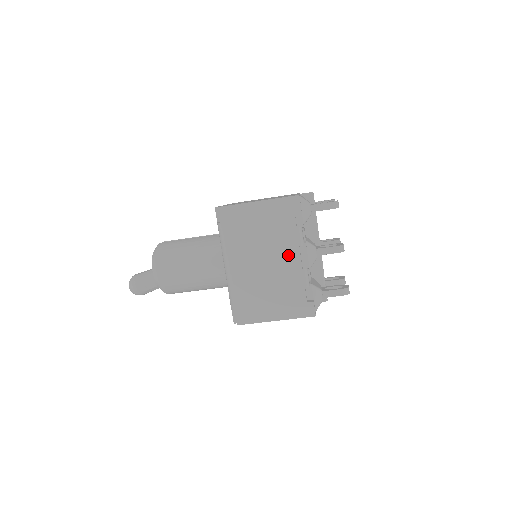
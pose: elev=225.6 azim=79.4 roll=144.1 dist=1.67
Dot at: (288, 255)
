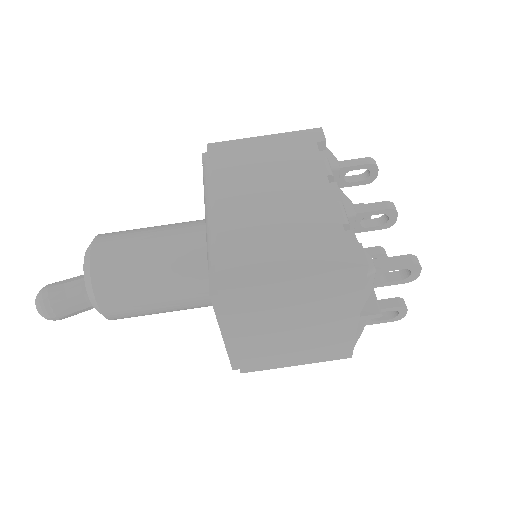
Dot at: (310, 186)
